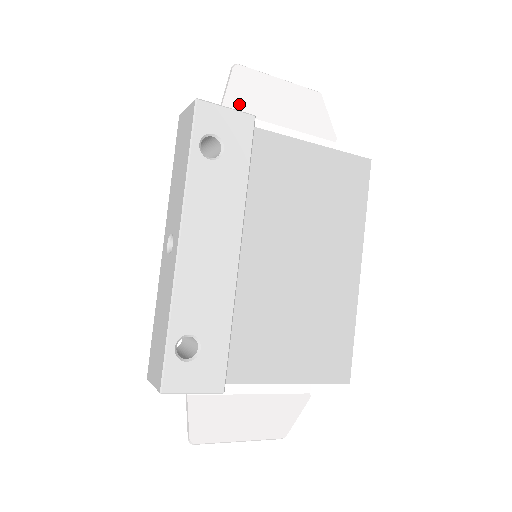
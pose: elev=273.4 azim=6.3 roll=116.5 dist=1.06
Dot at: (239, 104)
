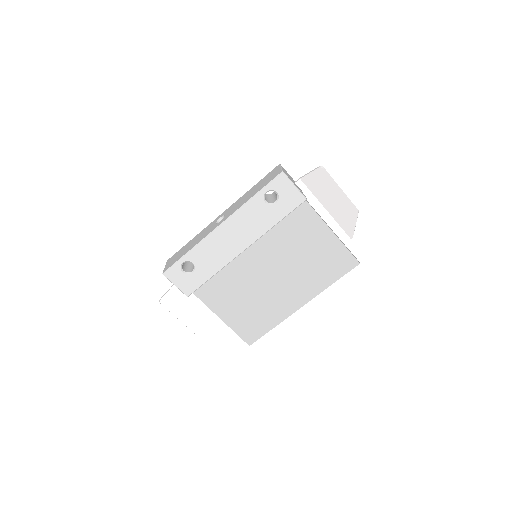
Dot at: (311, 184)
